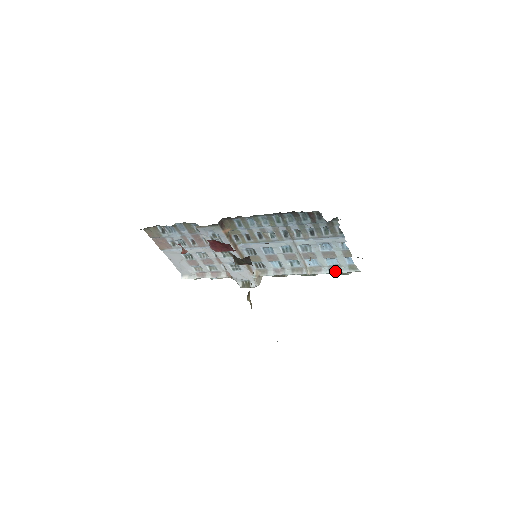
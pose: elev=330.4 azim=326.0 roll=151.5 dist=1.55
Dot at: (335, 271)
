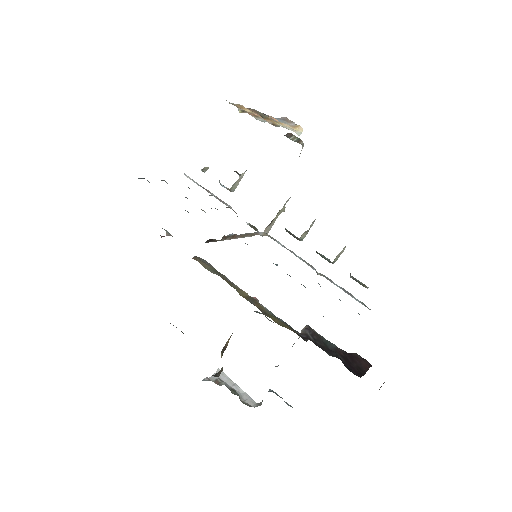
Dot at: occluded
